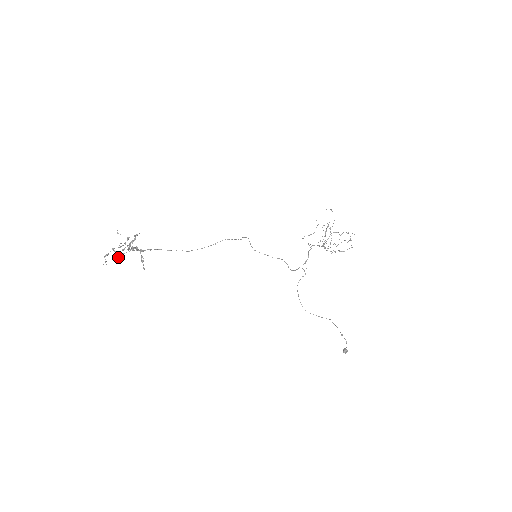
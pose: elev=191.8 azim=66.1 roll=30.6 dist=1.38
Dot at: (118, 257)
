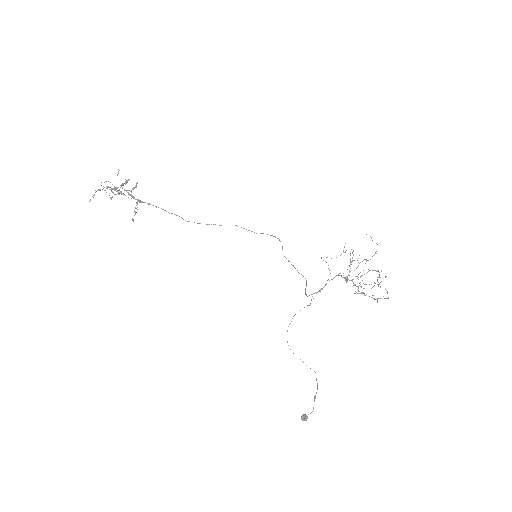
Dot at: (111, 197)
